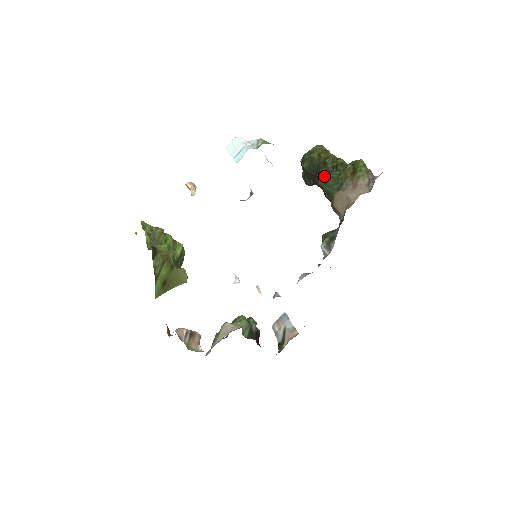
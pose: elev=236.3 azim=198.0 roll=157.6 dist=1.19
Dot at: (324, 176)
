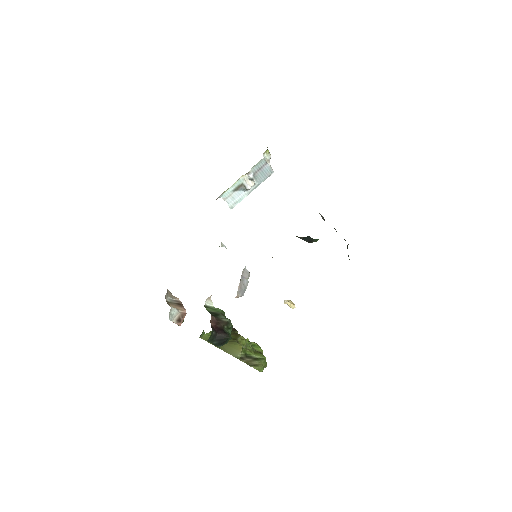
Dot at: occluded
